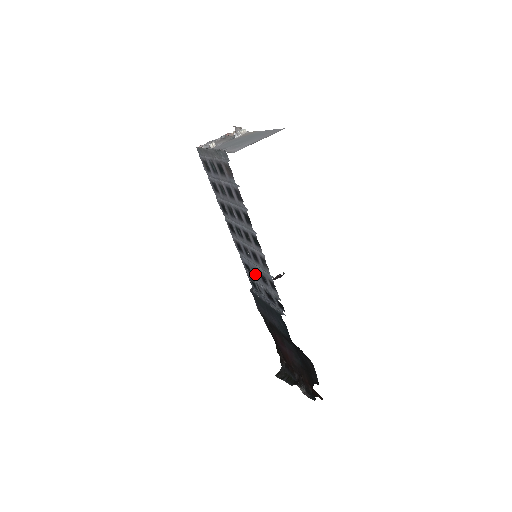
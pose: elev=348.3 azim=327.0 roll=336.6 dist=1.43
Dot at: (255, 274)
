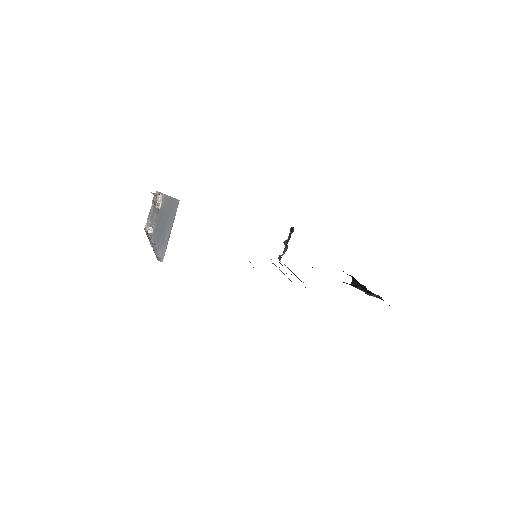
Dot at: occluded
